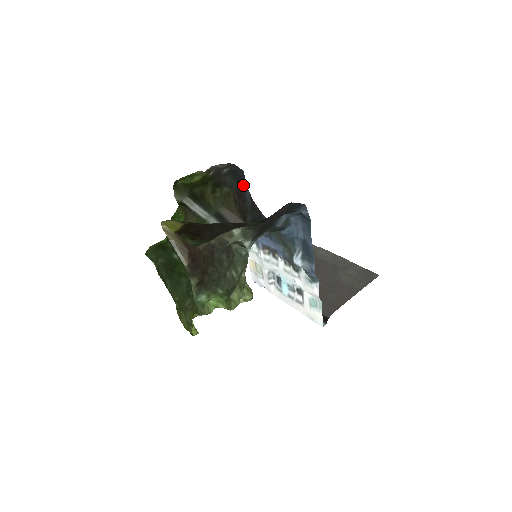
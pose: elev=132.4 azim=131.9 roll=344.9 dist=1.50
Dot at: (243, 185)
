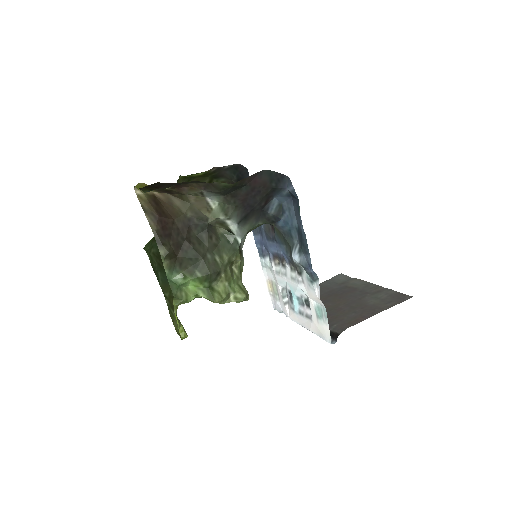
Dot at: occluded
